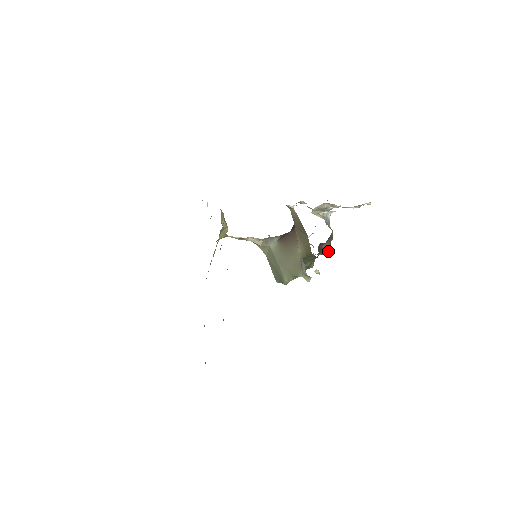
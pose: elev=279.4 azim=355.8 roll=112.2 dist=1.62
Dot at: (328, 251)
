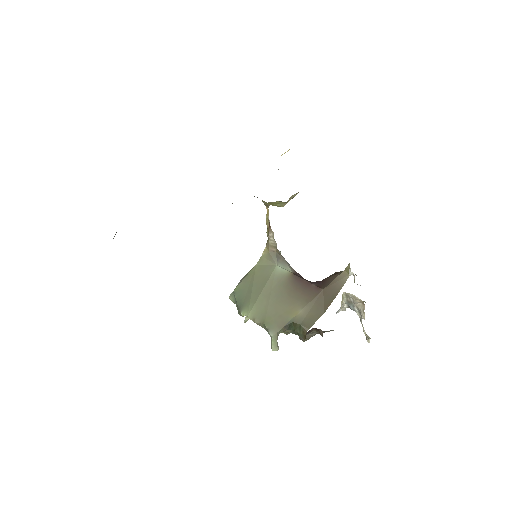
Dot at: (306, 337)
